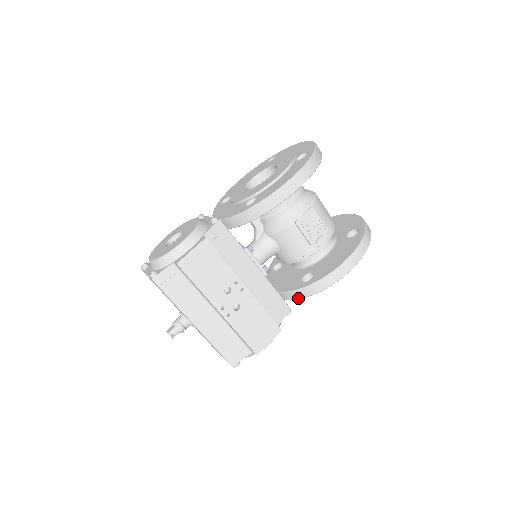
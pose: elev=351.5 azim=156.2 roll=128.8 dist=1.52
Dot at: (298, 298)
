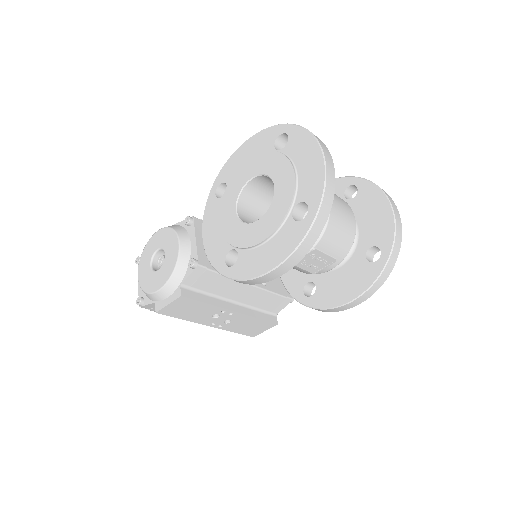
Dot at: occluded
